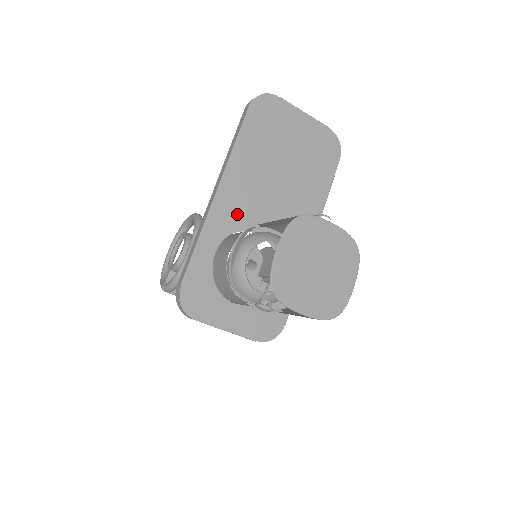
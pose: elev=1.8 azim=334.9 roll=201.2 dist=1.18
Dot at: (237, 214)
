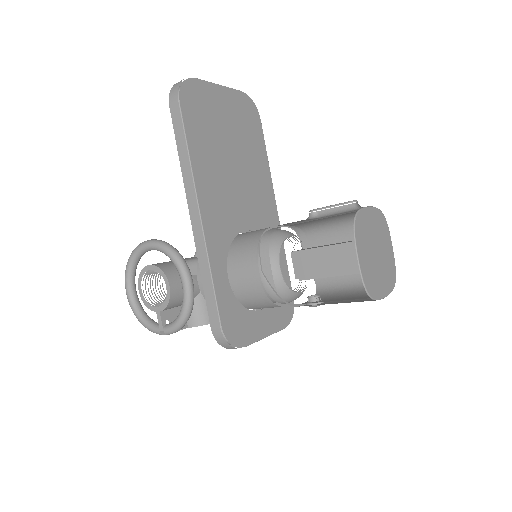
Dot at: (224, 226)
